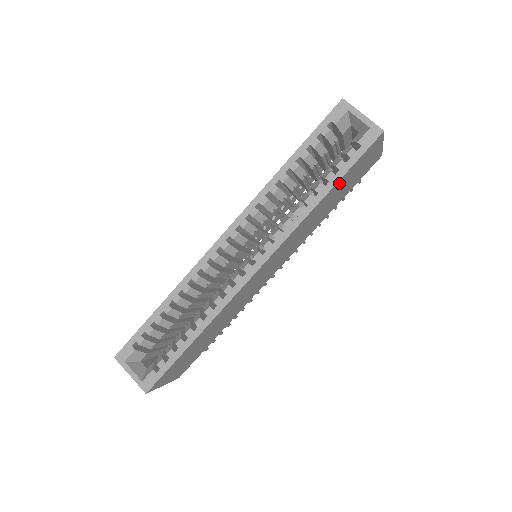
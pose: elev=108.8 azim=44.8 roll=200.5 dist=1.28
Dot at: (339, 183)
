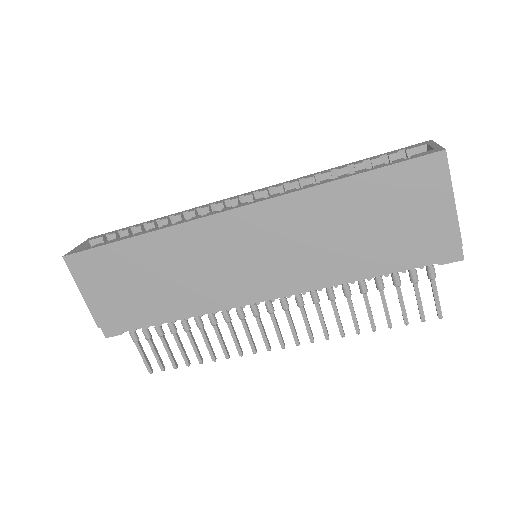
Dot at: (367, 184)
